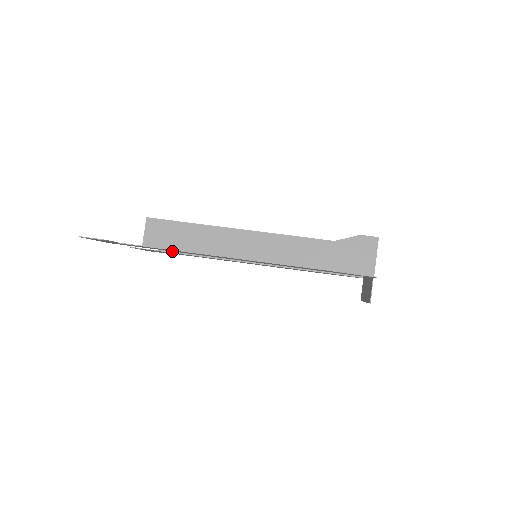
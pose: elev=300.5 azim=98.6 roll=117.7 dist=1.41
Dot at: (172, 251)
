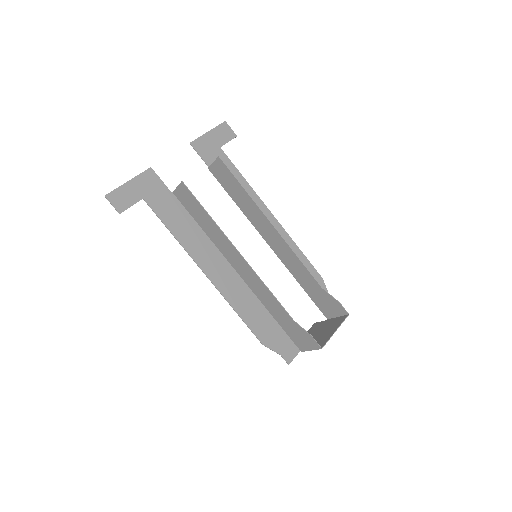
Dot at: (217, 178)
